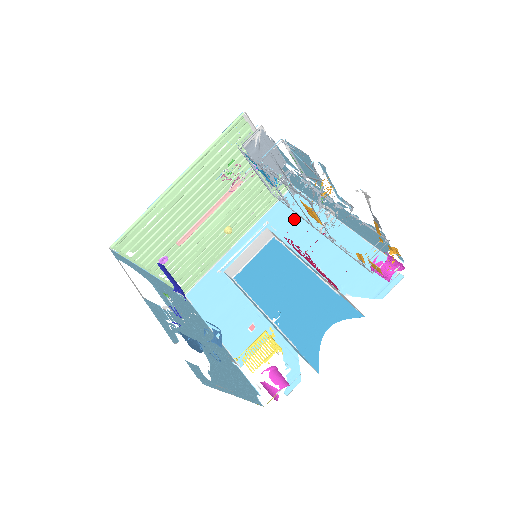
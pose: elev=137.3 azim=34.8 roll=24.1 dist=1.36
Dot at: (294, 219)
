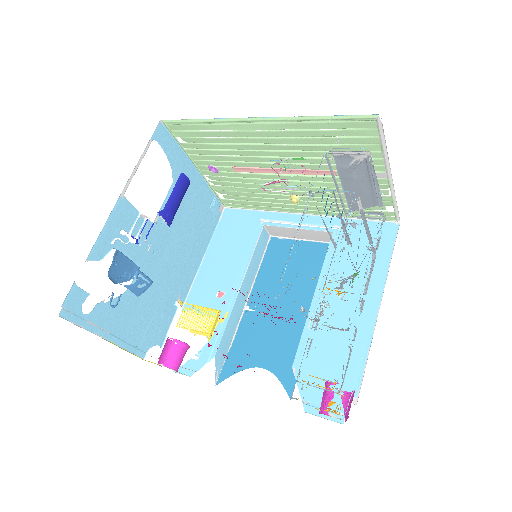
Dot at: occluded
